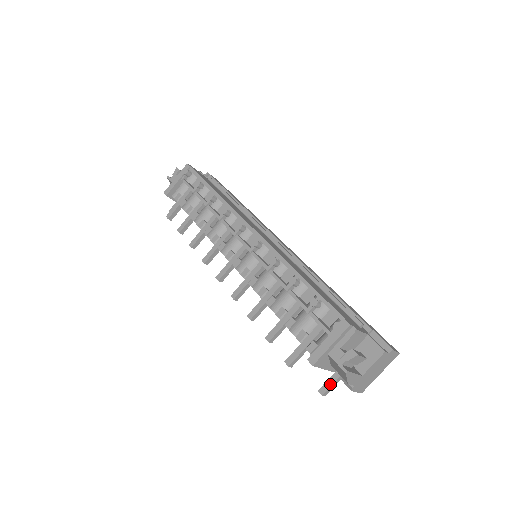
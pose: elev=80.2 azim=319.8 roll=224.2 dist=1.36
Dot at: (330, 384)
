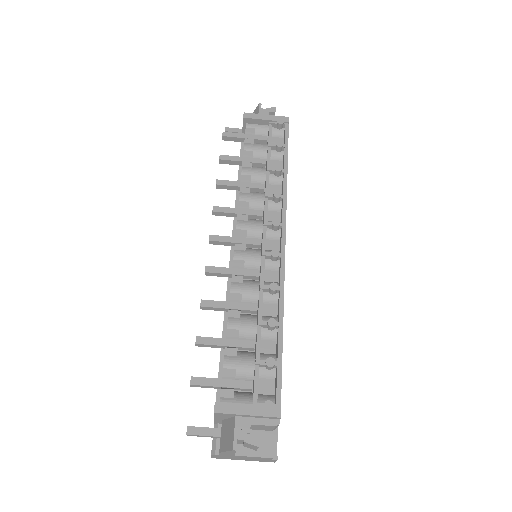
Dot at: (203, 433)
